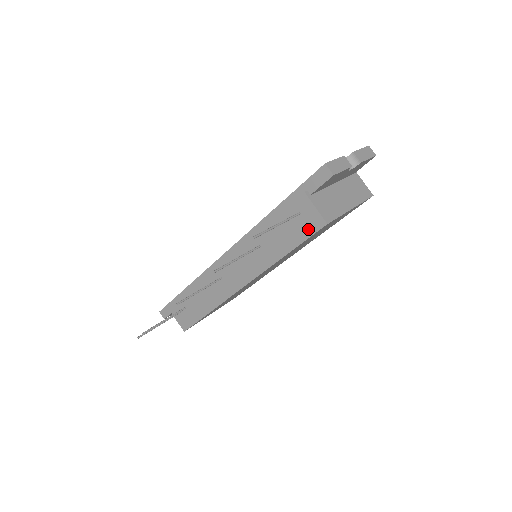
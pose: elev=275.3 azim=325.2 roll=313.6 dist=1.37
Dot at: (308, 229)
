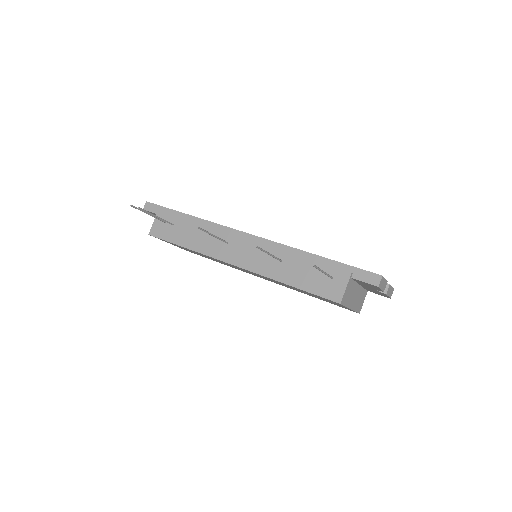
Dot at: (325, 291)
